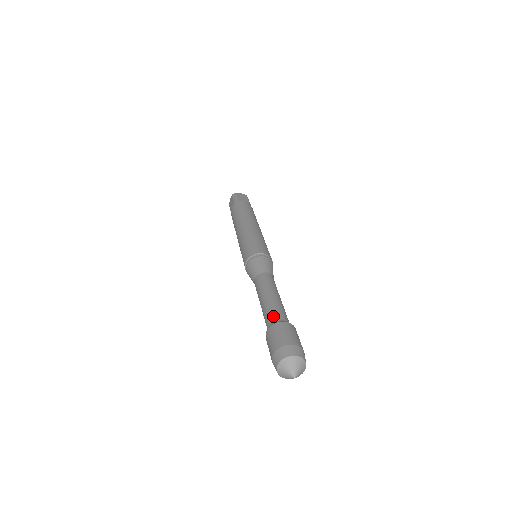
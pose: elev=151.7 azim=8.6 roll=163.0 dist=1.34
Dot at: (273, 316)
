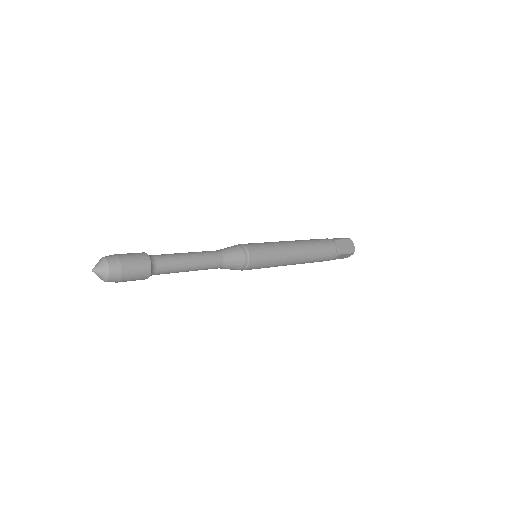
Dot at: (159, 255)
